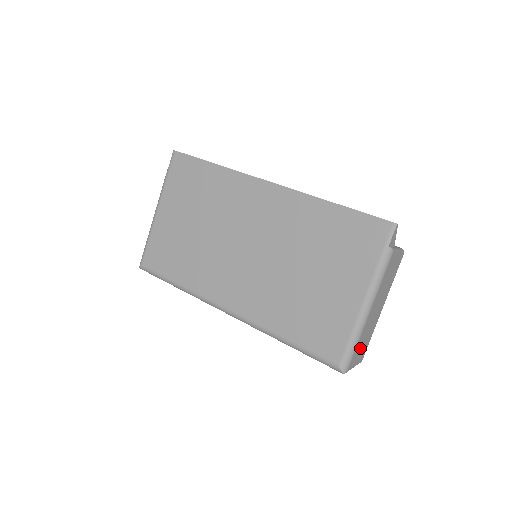
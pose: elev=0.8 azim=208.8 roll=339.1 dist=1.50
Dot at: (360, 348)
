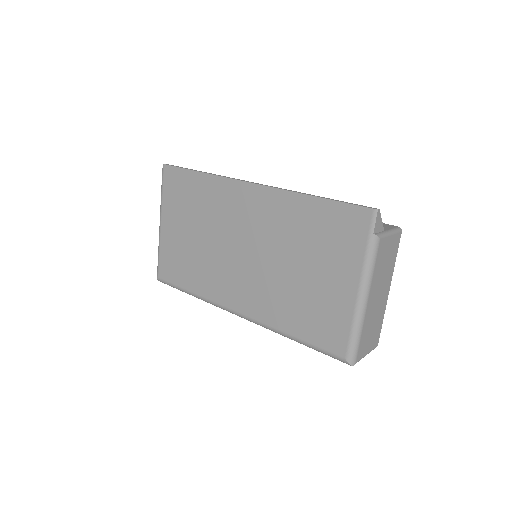
Dot at: (368, 337)
